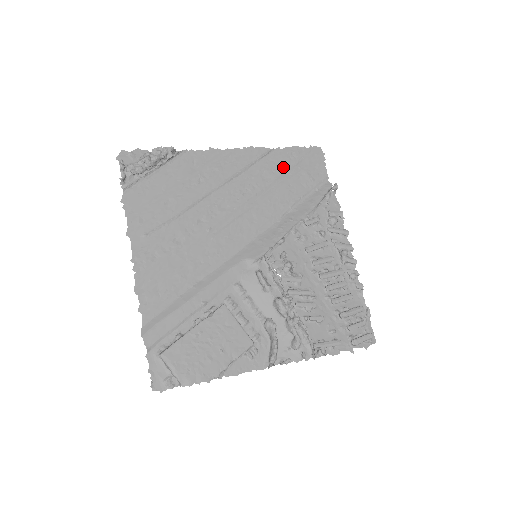
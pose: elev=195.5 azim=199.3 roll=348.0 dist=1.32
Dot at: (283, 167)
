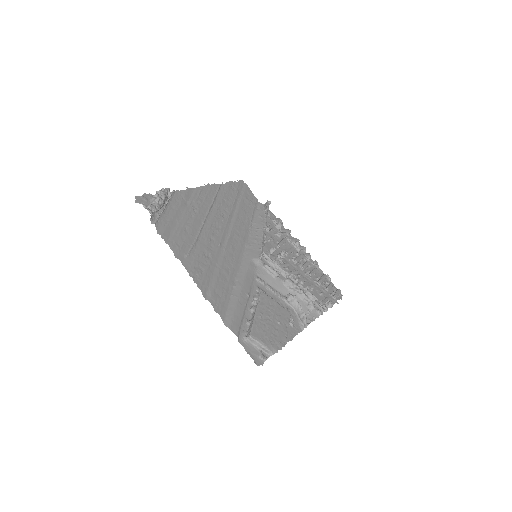
Dot at: (232, 196)
